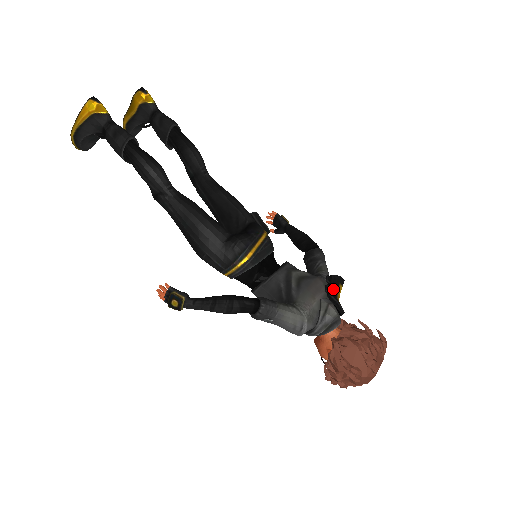
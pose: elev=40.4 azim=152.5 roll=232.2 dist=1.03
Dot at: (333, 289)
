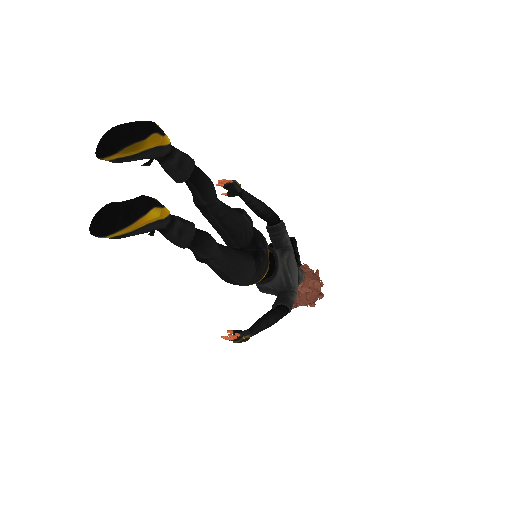
Dot at: (299, 257)
